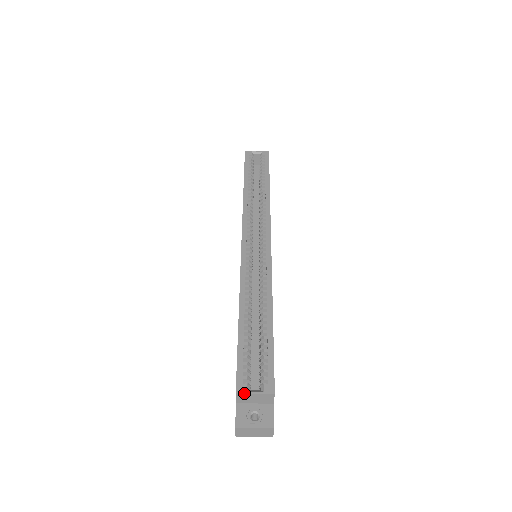
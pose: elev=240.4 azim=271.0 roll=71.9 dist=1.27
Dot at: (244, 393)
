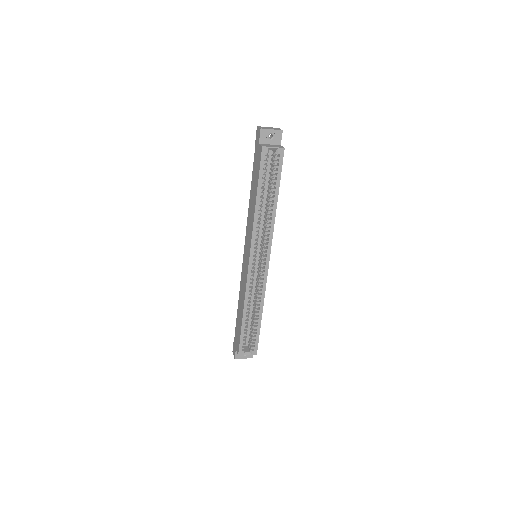
Dot at: occluded
